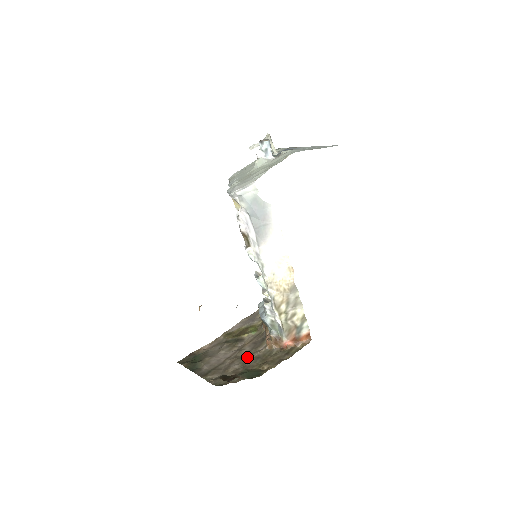
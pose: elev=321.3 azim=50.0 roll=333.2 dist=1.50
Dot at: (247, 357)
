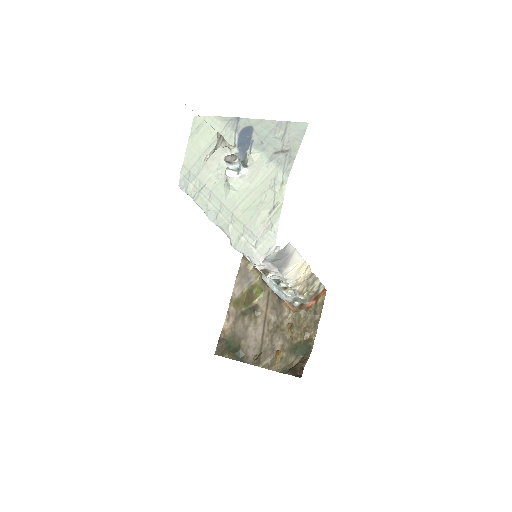
Dot at: (281, 329)
